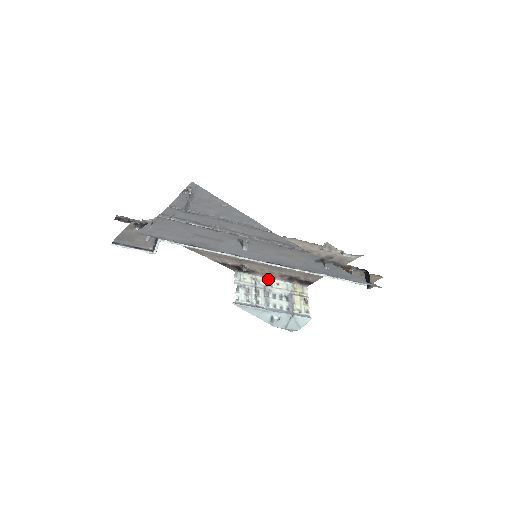
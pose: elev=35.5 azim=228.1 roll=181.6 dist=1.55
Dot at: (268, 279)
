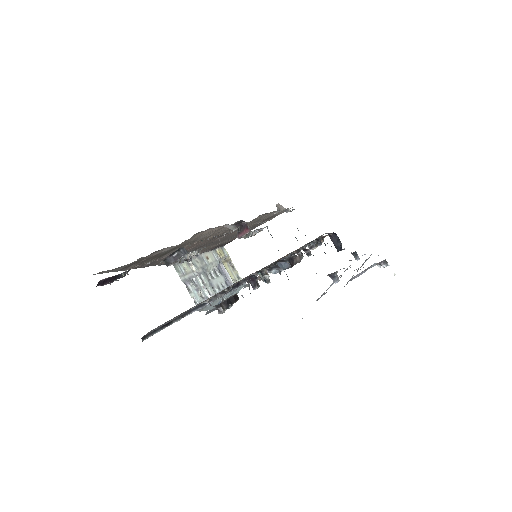
Dot at: (199, 256)
